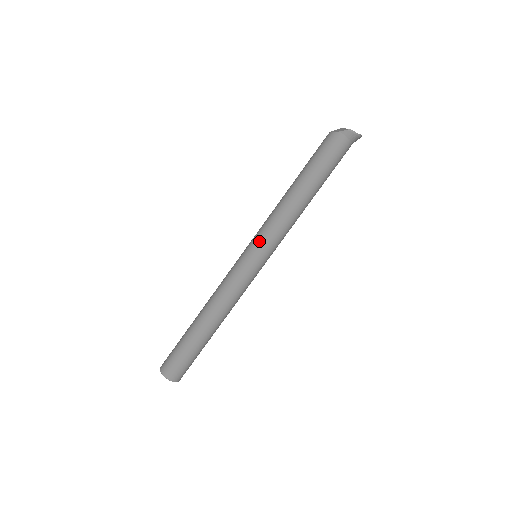
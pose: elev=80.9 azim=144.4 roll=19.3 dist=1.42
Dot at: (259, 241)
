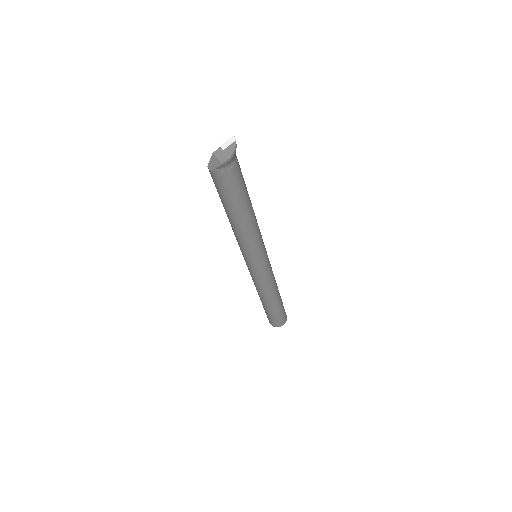
Dot at: (248, 258)
